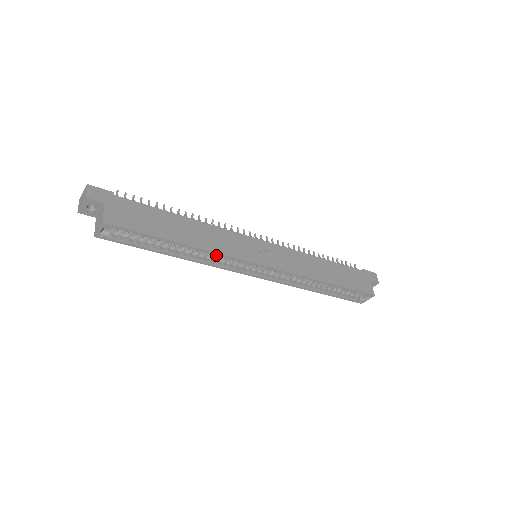
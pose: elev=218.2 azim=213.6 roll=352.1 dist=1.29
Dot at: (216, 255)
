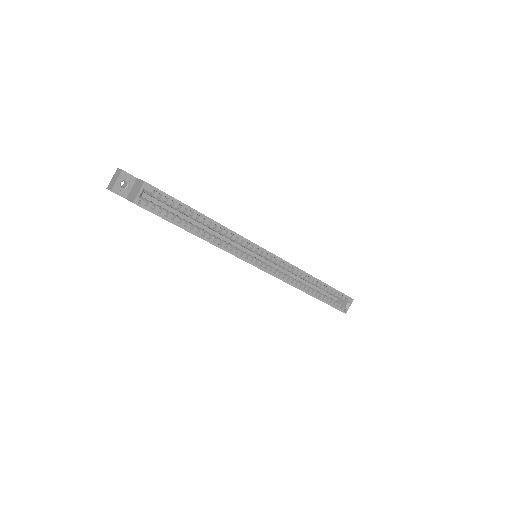
Dot at: (231, 238)
